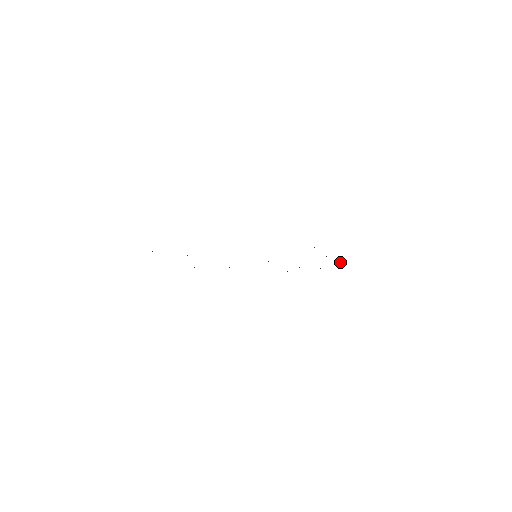
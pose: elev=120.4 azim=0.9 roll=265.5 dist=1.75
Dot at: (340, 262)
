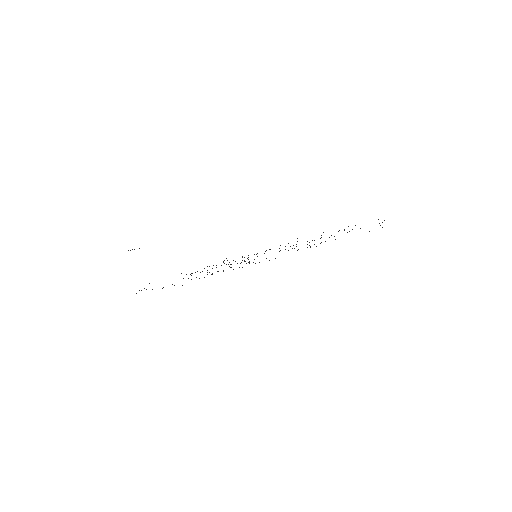
Dot at: occluded
